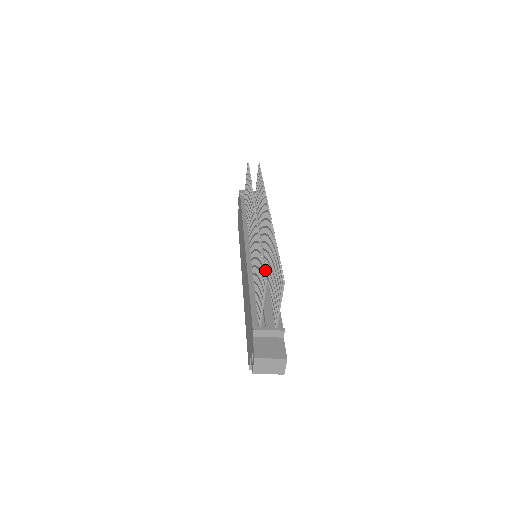
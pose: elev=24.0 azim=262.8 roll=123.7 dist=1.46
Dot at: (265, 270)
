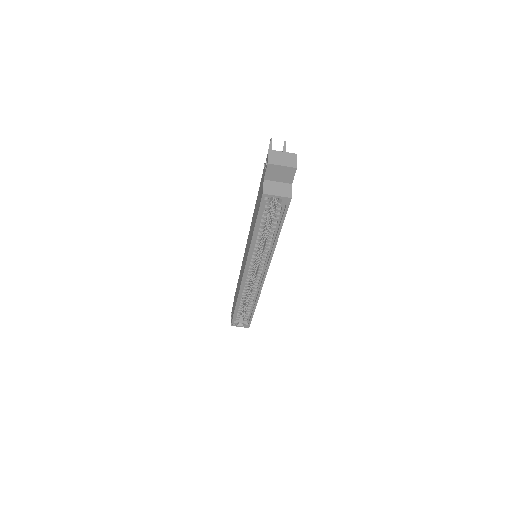
Dot at: occluded
